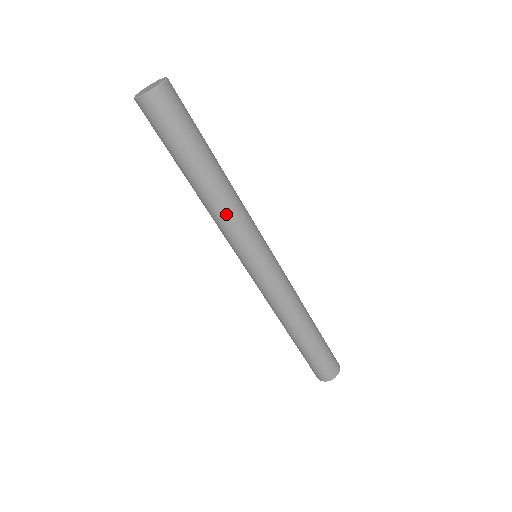
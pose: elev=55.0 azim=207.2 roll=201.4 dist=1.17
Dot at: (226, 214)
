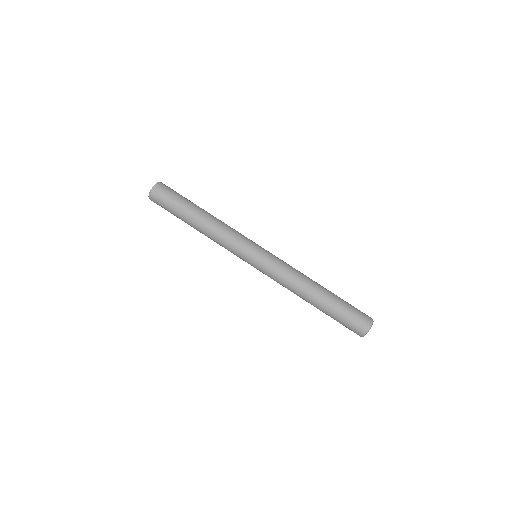
Dot at: (218, 235)
